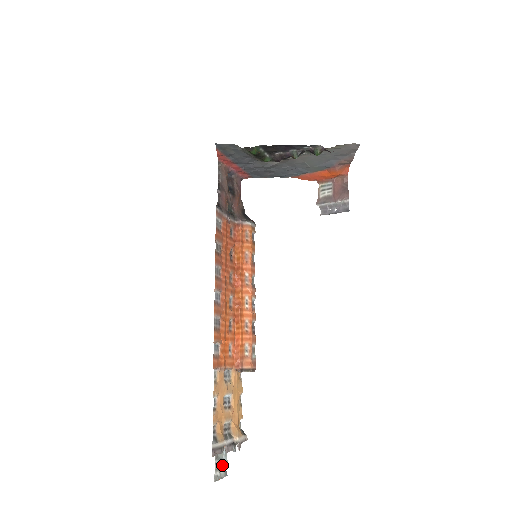
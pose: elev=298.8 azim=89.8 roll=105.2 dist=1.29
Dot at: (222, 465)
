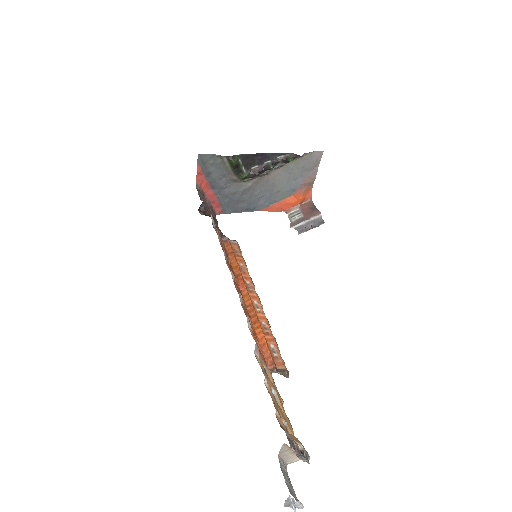
Dot at: (292, 492)
